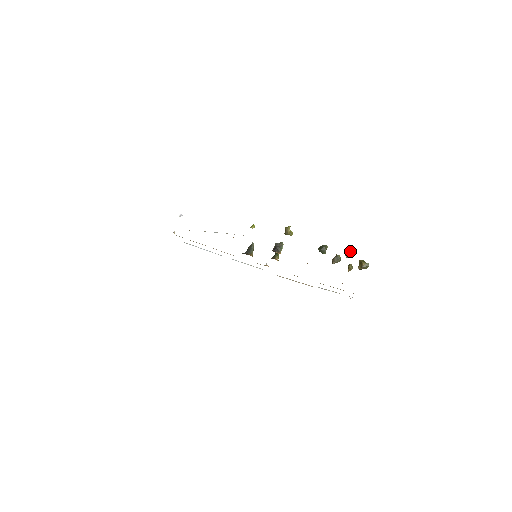
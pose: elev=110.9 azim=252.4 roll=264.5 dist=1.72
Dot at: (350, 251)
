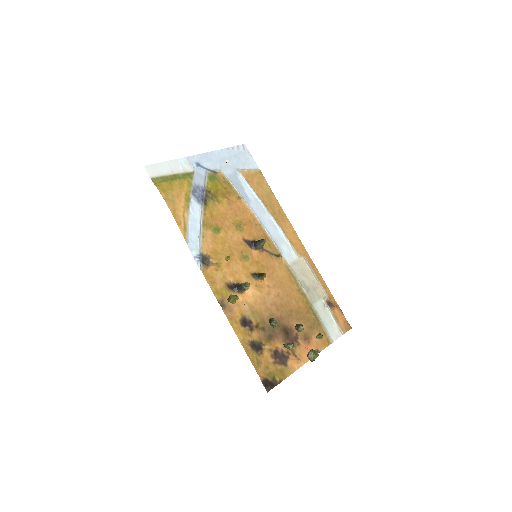
Dot at: (289, 347)
